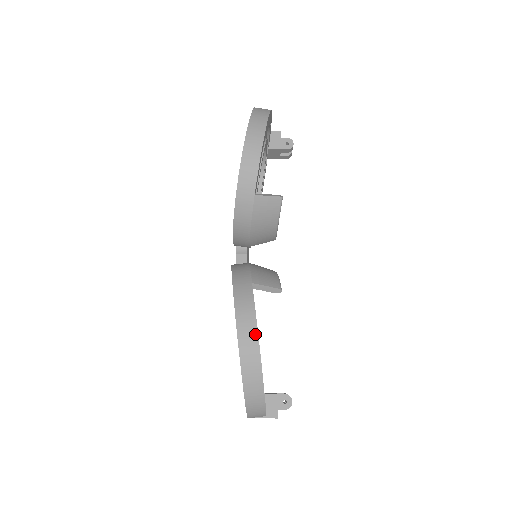
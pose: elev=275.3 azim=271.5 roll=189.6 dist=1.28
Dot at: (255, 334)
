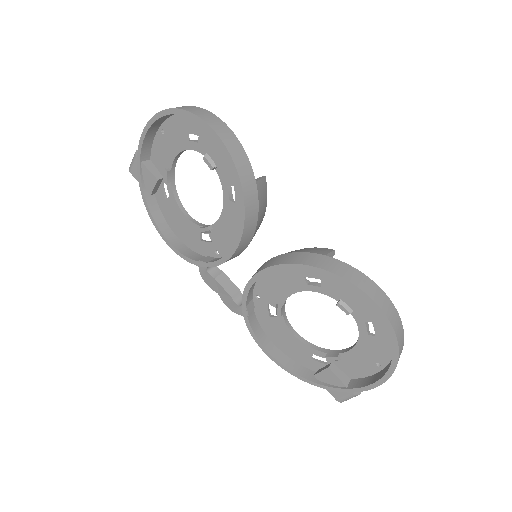
Dot at: (377, 287)
